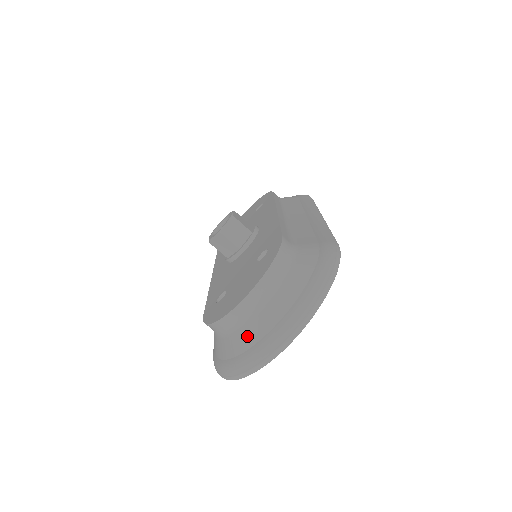
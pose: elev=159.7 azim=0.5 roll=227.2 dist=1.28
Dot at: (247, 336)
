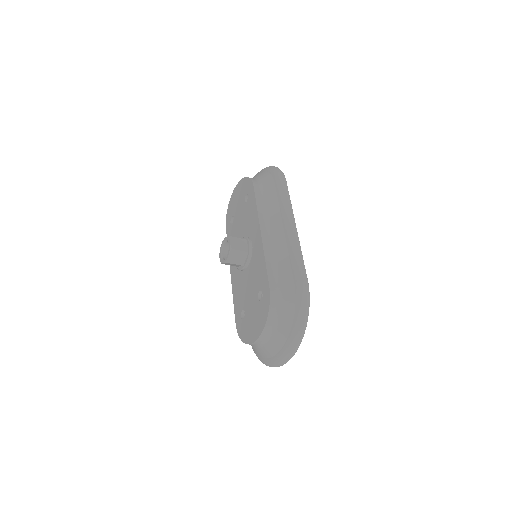
Dot at: (265, 352)
